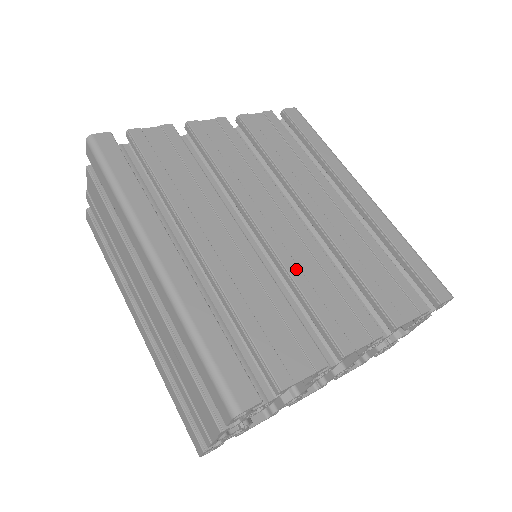
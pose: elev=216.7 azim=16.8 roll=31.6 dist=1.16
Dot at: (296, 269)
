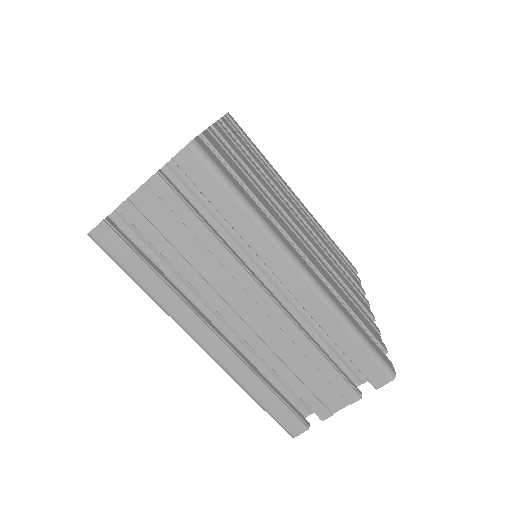
Dot at: (331, 265)
